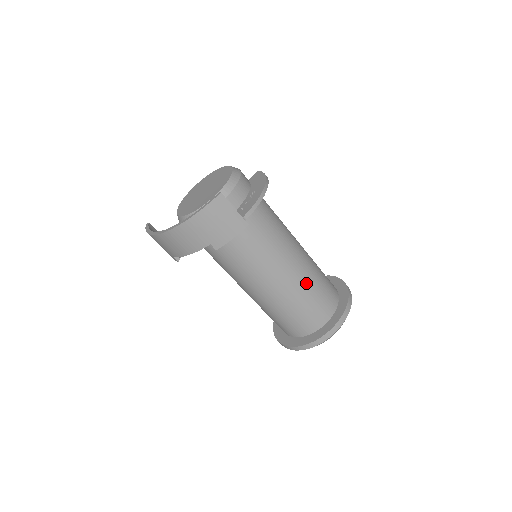
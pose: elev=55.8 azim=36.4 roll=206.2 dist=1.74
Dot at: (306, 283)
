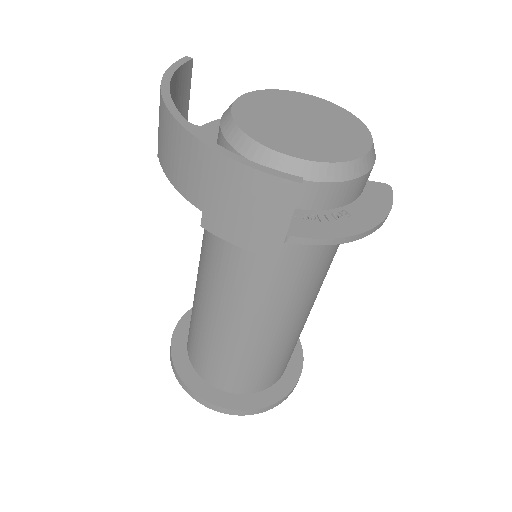
Dot at: (261, 350)
